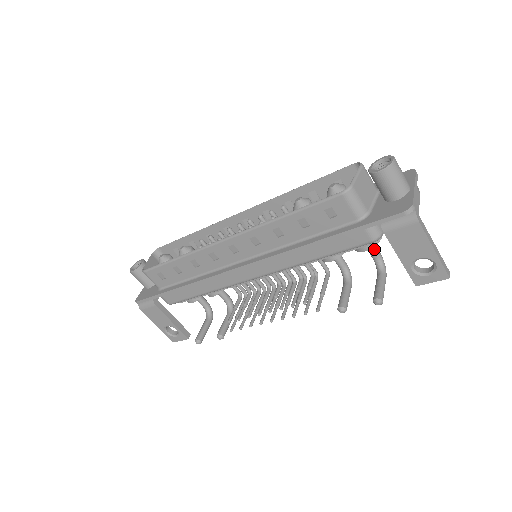
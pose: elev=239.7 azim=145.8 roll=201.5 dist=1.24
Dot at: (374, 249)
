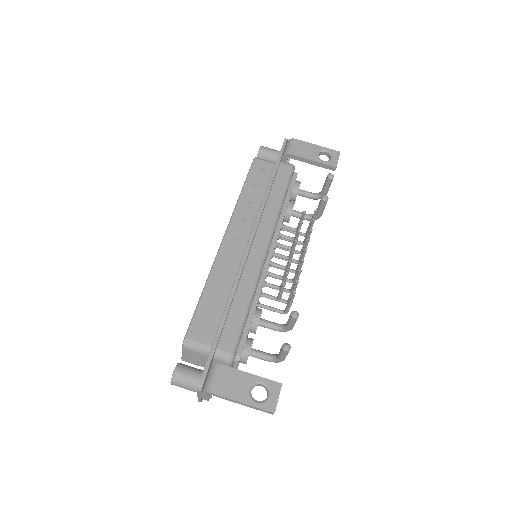
Dot at: (305, 191)
